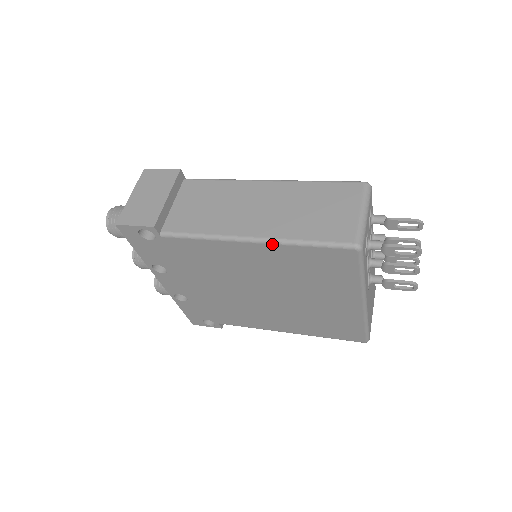
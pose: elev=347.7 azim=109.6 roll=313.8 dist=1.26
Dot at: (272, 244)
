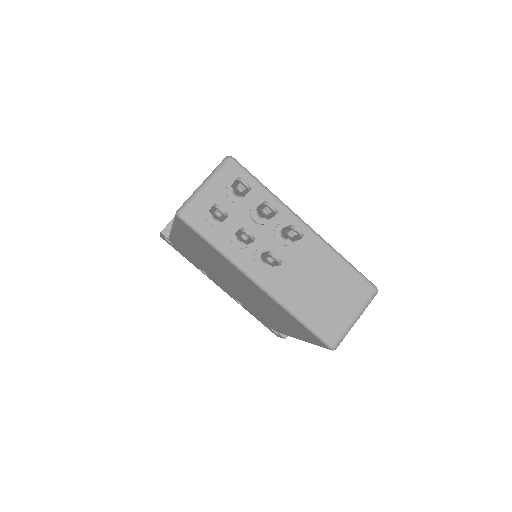
Dot at: (174, 228)
